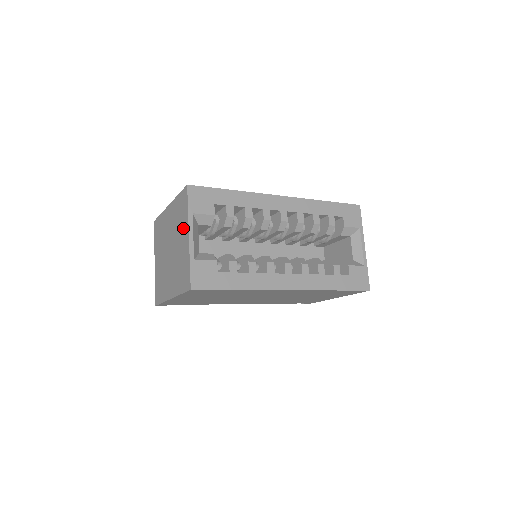
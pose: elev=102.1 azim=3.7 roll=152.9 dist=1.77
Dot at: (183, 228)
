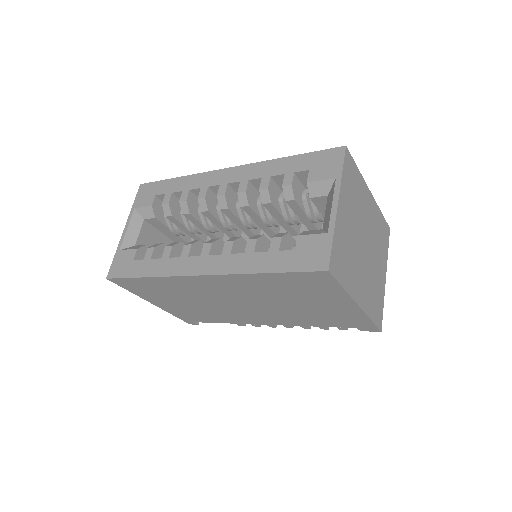
Dot at: occluded
